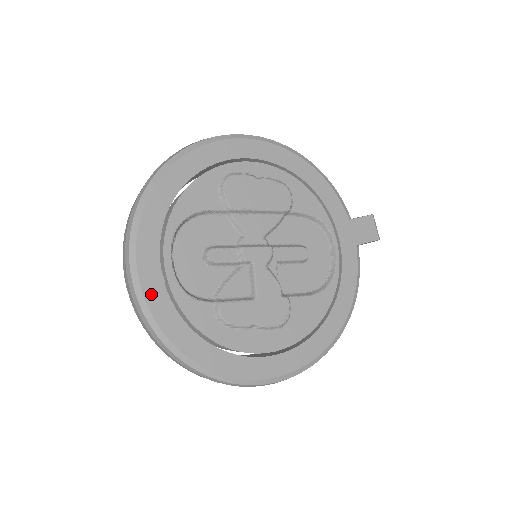
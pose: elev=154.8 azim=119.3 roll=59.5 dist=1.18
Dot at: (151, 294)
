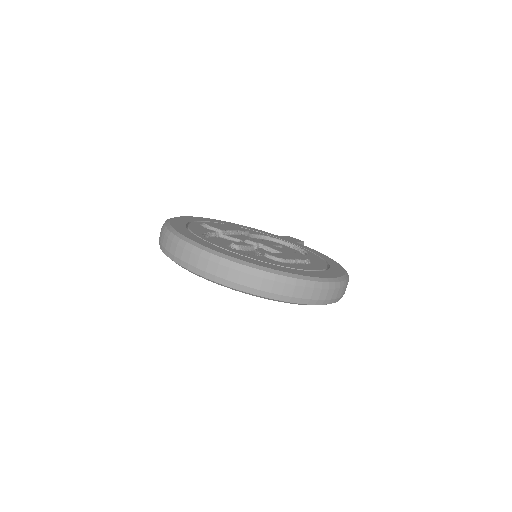
Dot at: (227, 254)
